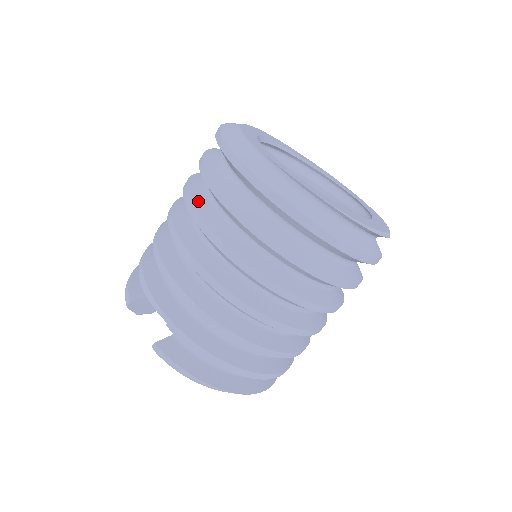
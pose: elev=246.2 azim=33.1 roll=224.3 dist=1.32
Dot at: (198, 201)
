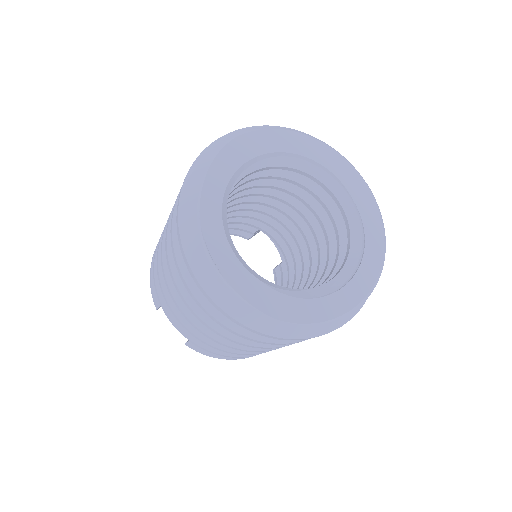
Dot at: occluded
